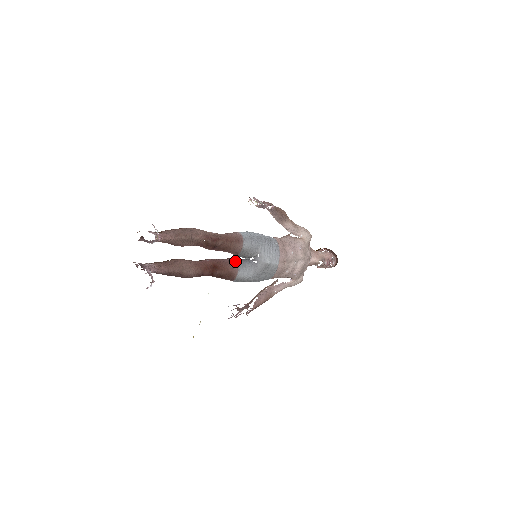
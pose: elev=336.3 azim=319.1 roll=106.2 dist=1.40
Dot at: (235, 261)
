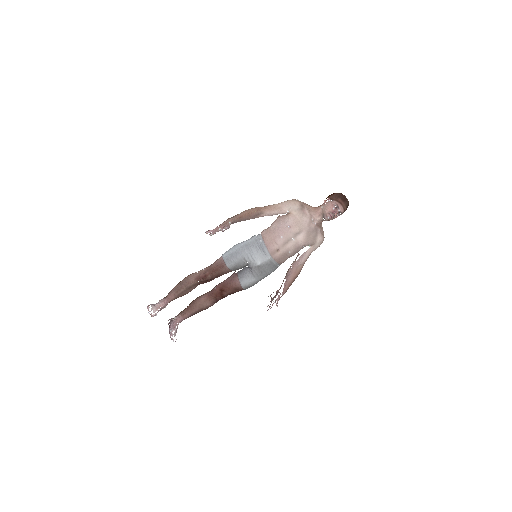
Dot at: (235, 276)
